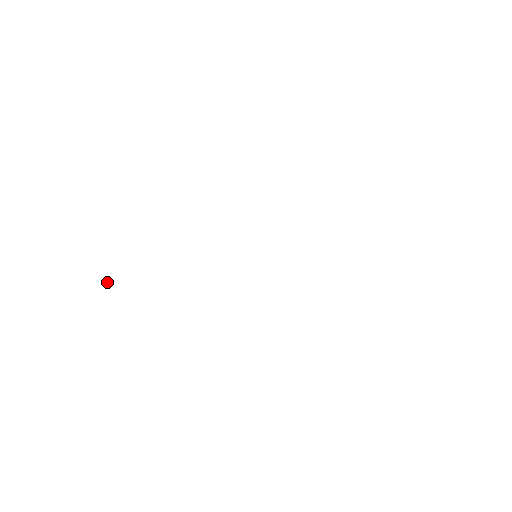
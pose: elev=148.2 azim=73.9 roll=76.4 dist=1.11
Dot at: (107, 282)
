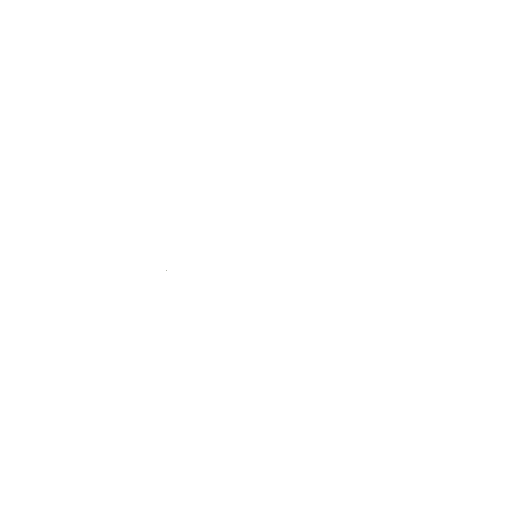
Dot at: (166, 270)
